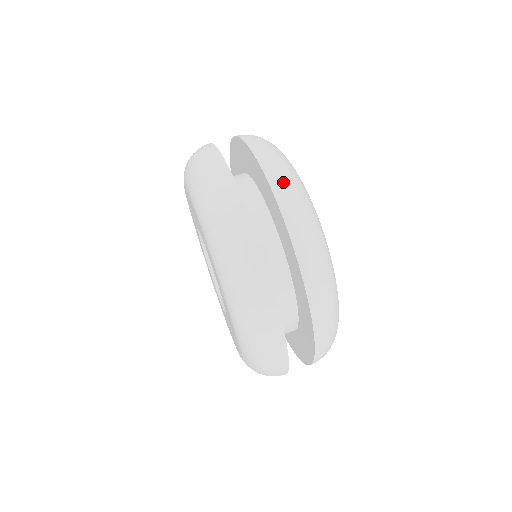
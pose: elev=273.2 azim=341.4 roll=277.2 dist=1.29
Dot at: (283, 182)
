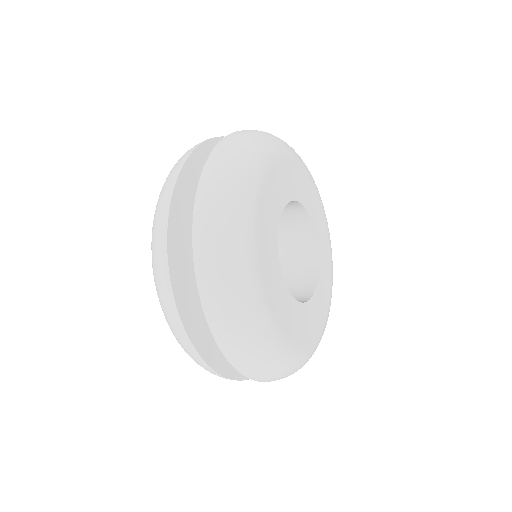
Dot at: (216, 170)
